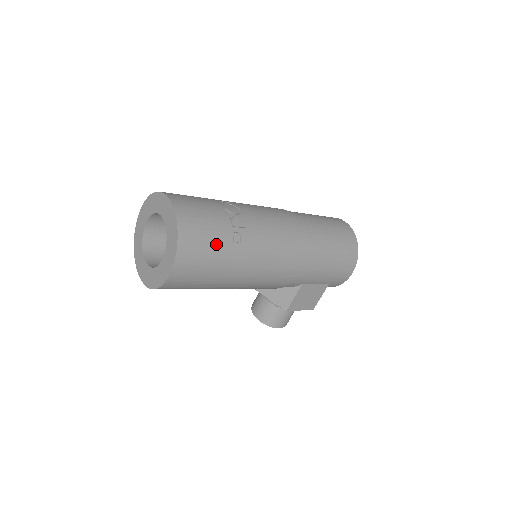
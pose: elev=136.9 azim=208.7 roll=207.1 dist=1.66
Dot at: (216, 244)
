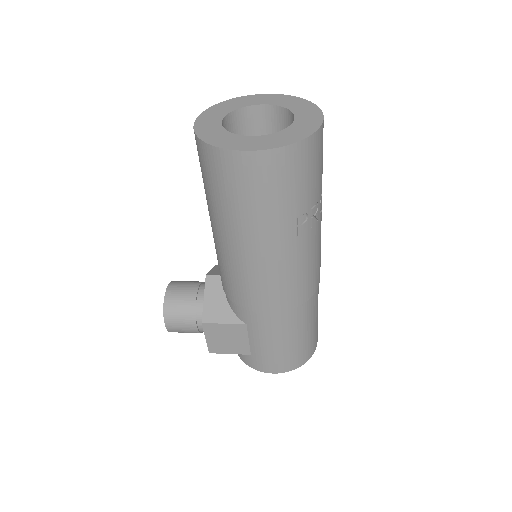
Dot at: (294, 196)
